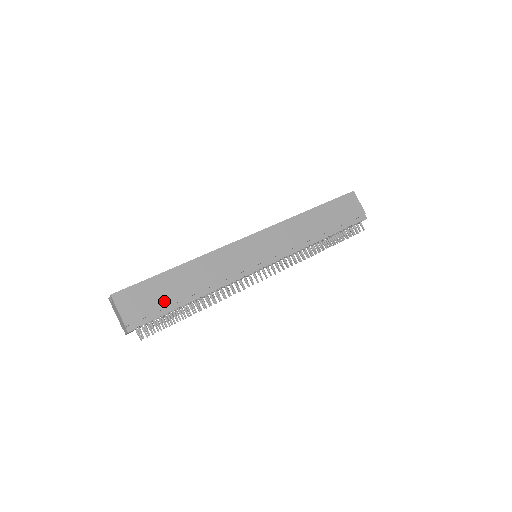
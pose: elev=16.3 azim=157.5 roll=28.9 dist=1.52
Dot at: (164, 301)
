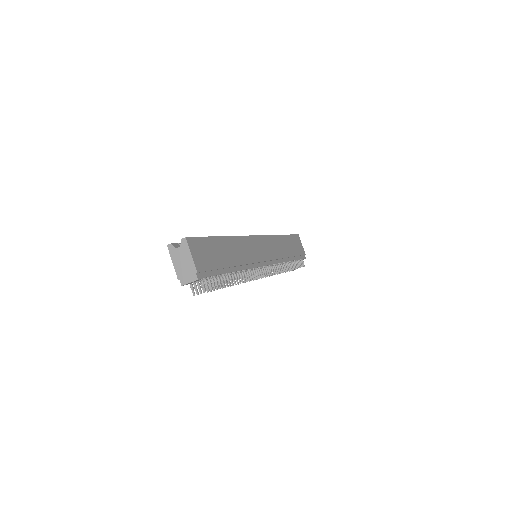
Dot at: (218, 262)
